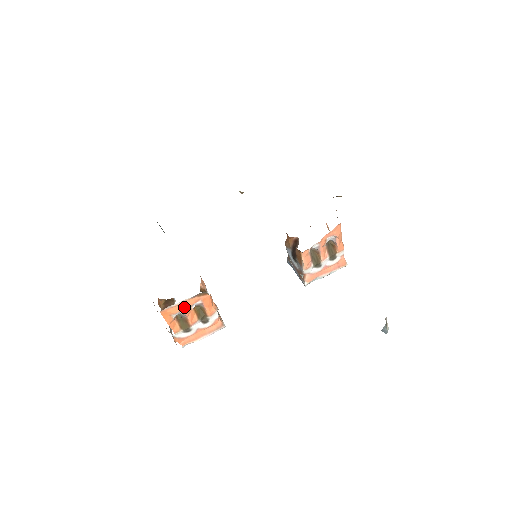
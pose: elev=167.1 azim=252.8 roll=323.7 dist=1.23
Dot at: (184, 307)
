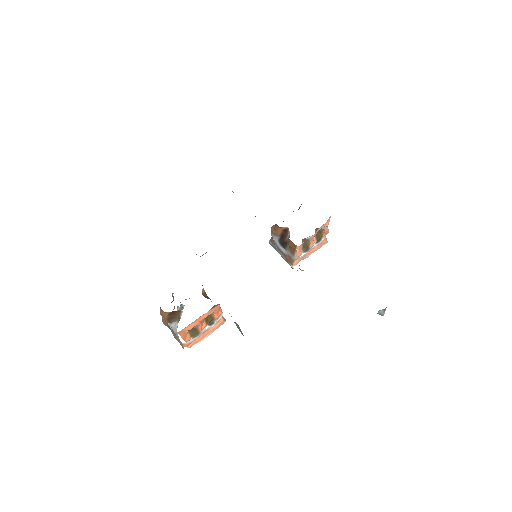
Dot at: (198, 321)
